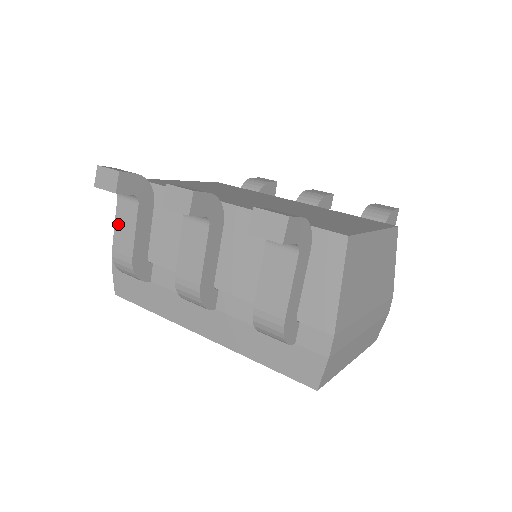
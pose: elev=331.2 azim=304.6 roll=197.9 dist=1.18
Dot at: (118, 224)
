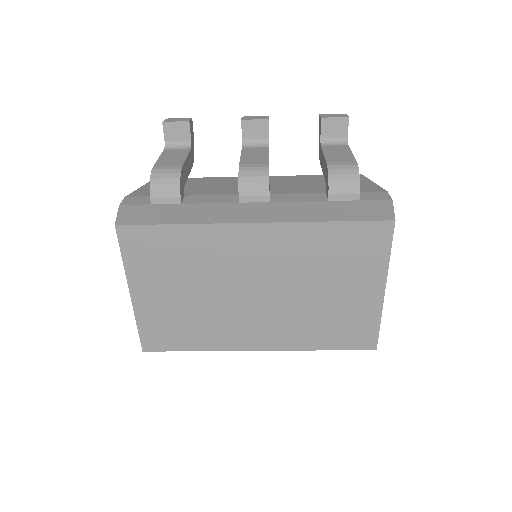
Dot at: (164, 157)
